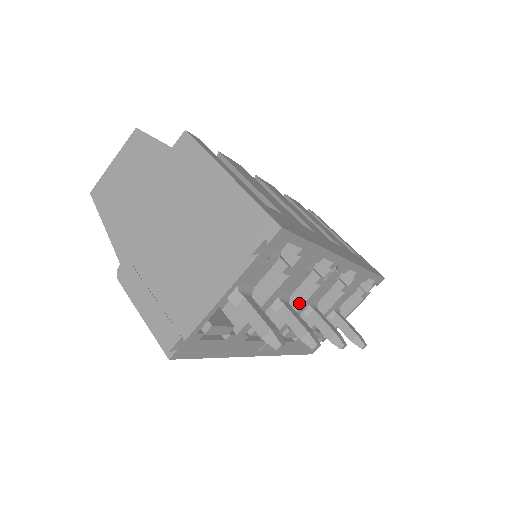
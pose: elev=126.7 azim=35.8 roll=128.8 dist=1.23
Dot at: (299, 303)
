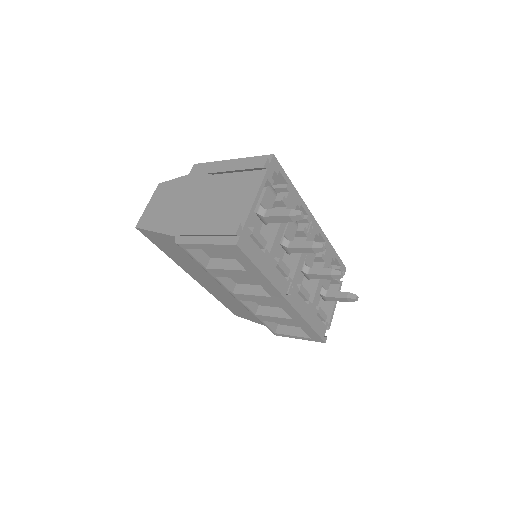
Dot at: (299, 253)
